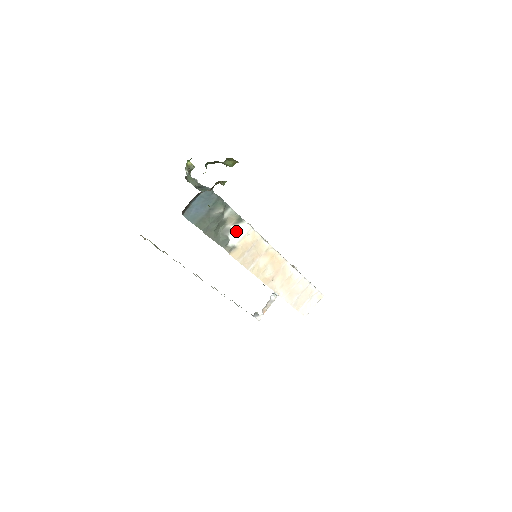
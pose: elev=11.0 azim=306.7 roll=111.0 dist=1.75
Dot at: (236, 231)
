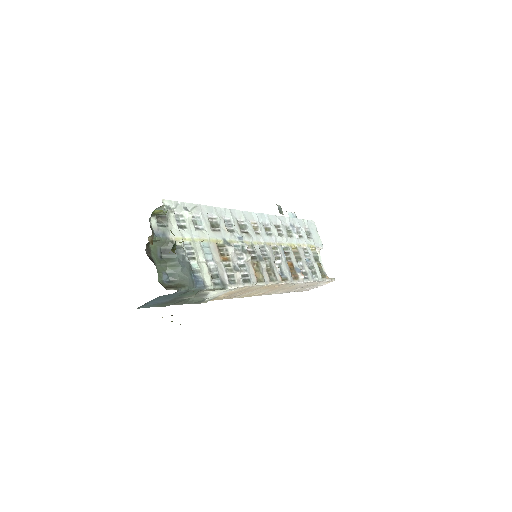
Dot at: (216, 292)
